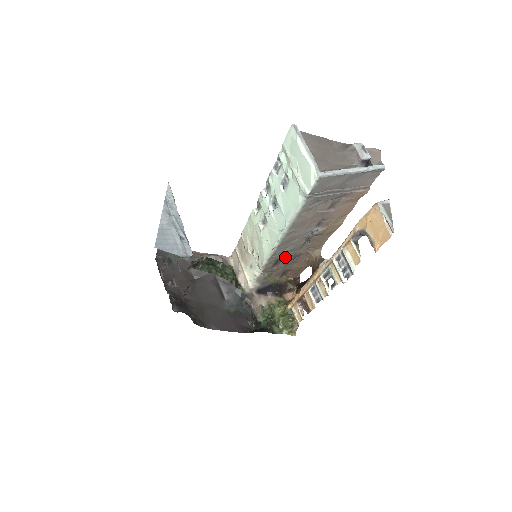
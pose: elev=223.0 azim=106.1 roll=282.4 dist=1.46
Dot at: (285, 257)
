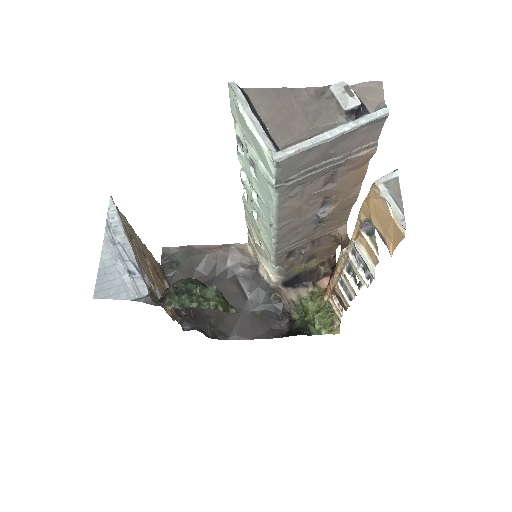
Dot at: (297, 247)
